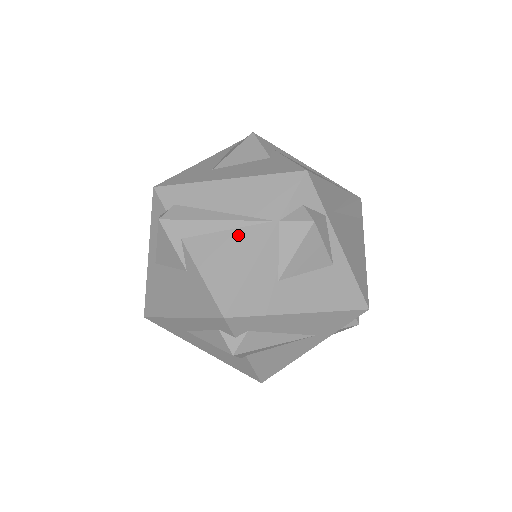
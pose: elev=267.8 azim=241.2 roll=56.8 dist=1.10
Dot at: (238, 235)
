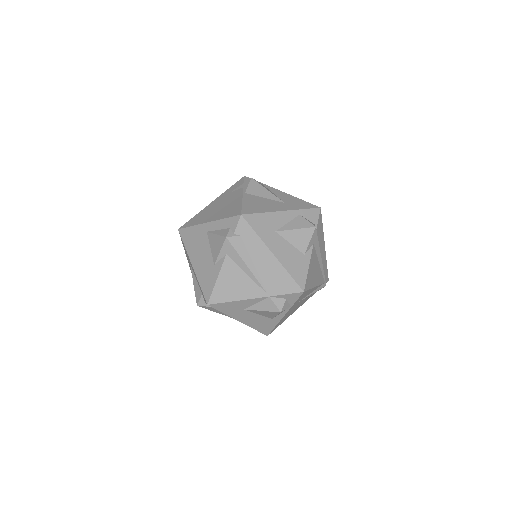
Dot at: (249, 282)
